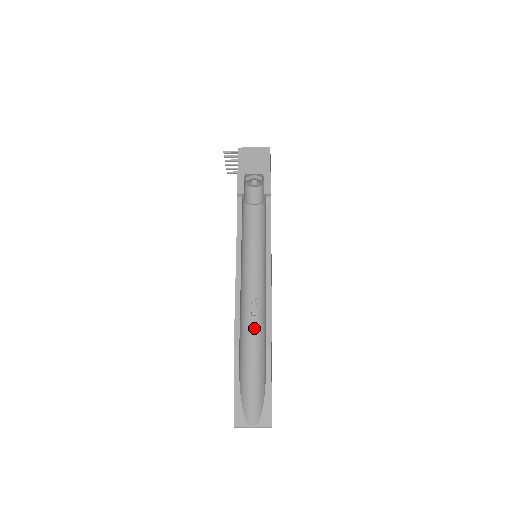
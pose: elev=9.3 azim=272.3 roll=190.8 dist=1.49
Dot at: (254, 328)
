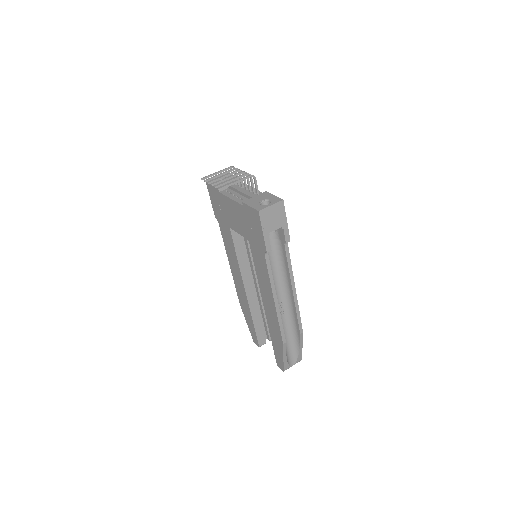
Dot at: (284, 321)
